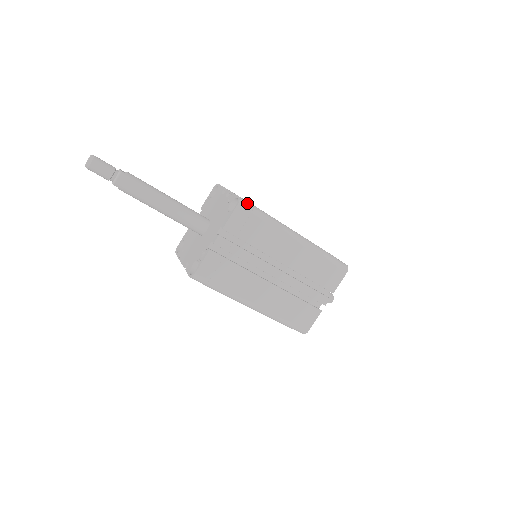
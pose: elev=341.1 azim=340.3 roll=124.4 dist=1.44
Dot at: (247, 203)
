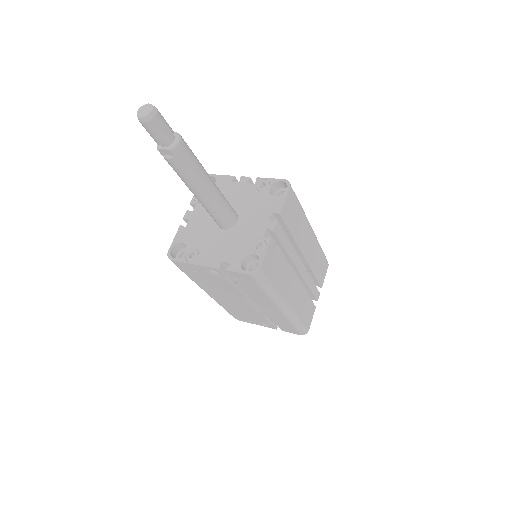
Dot at: (291, 187)
